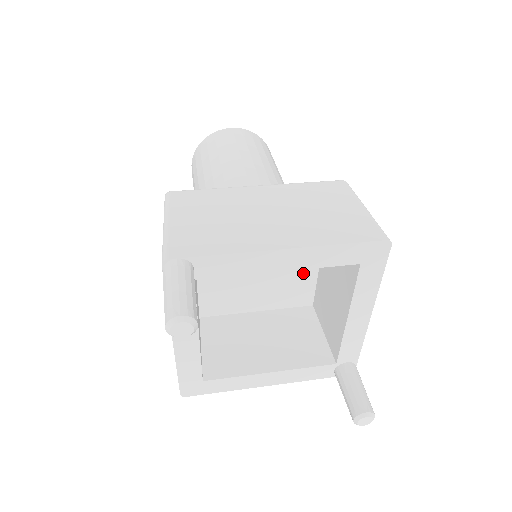
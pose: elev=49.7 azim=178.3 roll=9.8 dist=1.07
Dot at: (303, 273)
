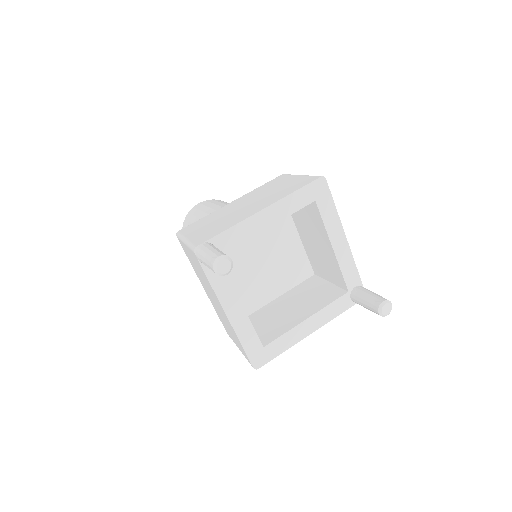
Dot at: (293, 250)
